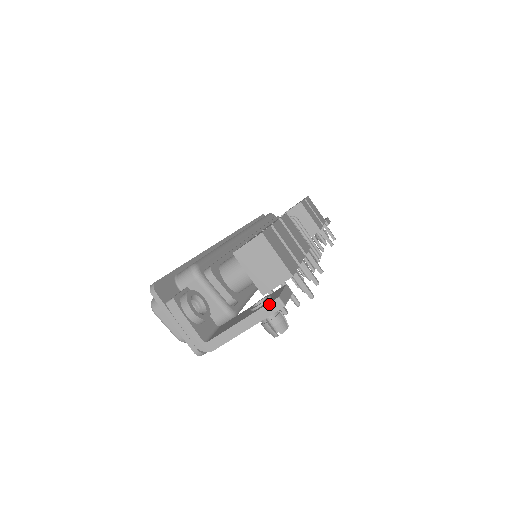
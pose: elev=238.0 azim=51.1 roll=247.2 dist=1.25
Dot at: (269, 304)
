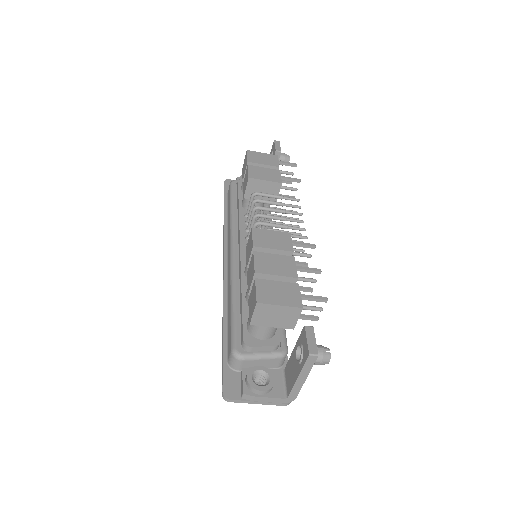
Dot at: (307, 361)
